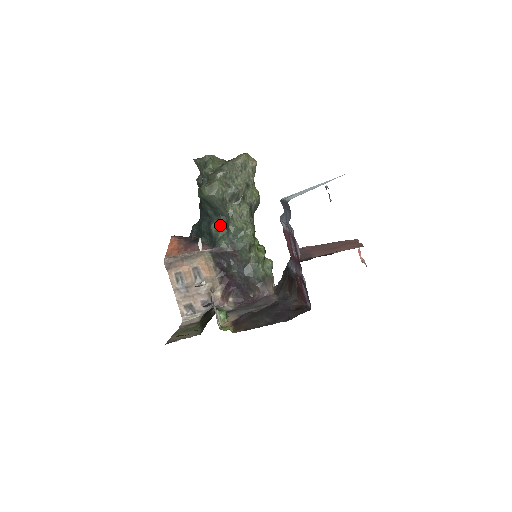
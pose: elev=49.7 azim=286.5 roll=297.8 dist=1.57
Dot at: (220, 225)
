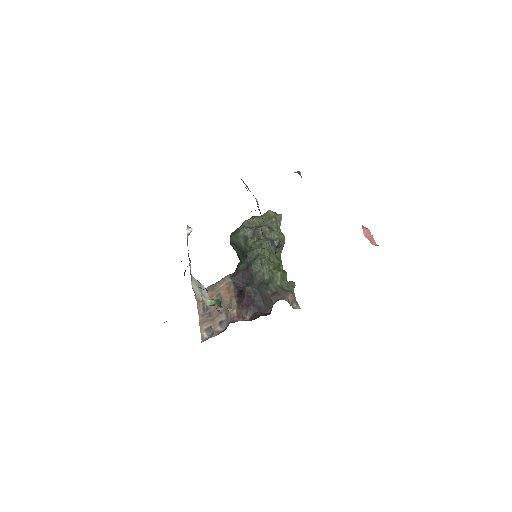
Dot at: (243, 258)
